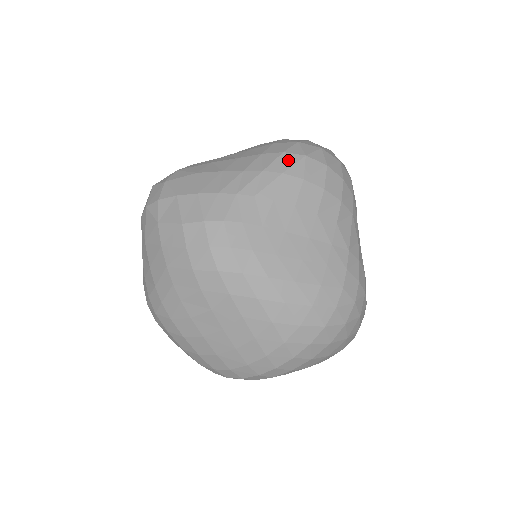
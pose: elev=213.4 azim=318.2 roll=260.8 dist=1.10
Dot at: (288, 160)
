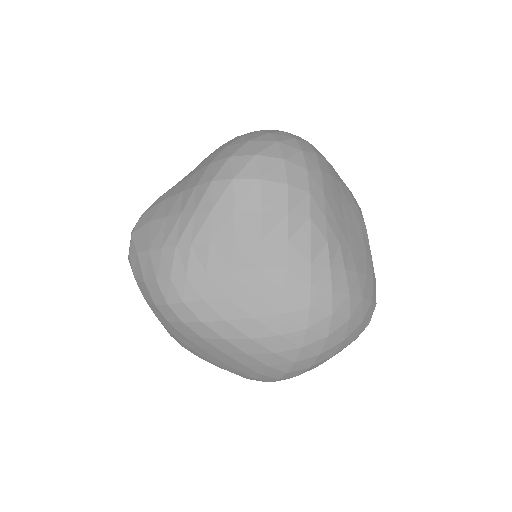
Dot at: (216, 191)
